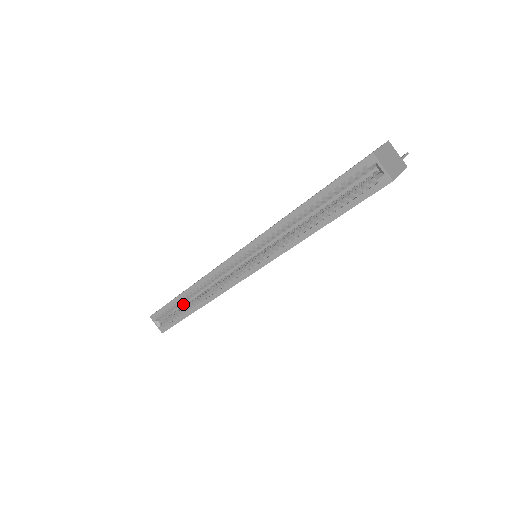
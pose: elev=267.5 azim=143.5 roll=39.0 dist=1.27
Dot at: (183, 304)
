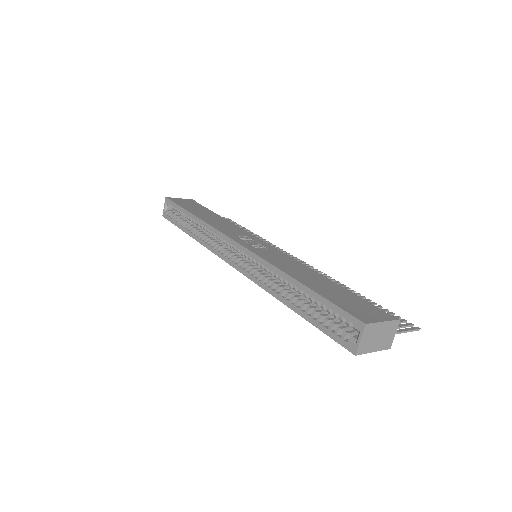
Dot at: occluded
